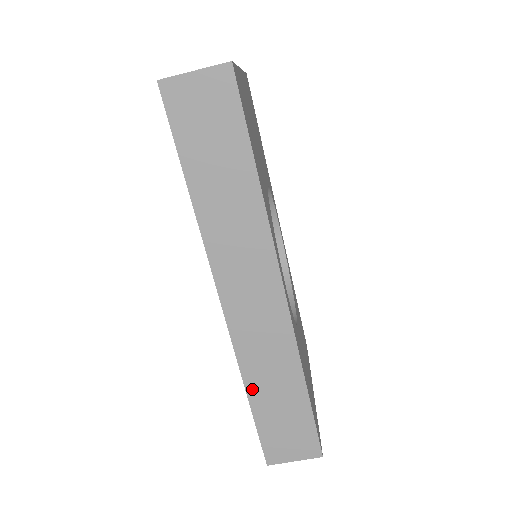
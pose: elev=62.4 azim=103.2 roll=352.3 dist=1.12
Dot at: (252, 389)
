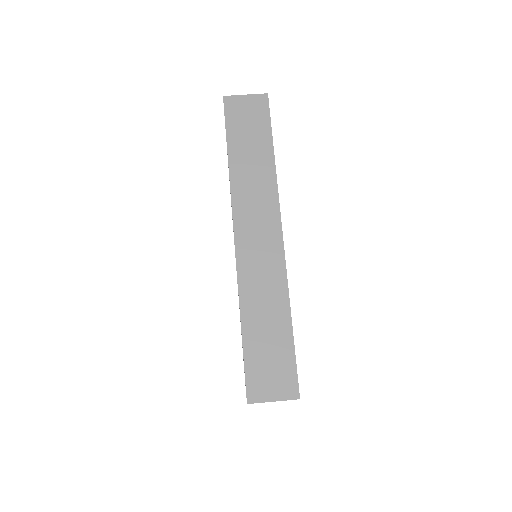
Dot at: (246, 316)
